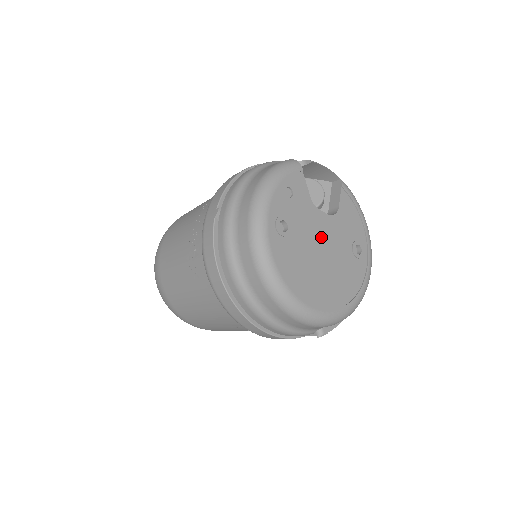
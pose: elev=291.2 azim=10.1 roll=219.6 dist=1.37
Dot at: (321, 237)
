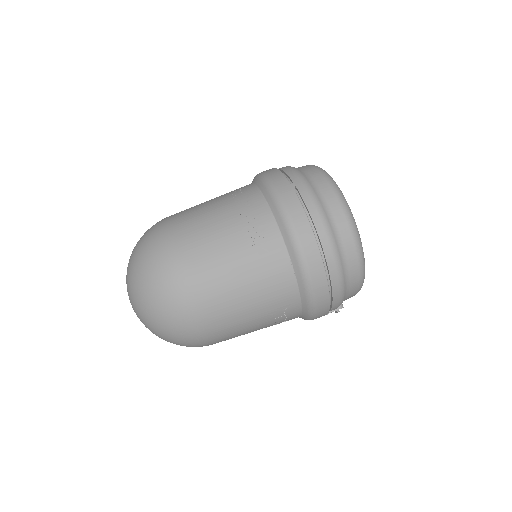
Dot at: occluded
